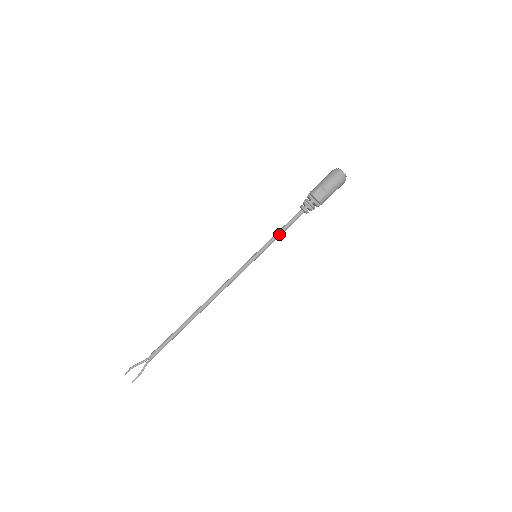
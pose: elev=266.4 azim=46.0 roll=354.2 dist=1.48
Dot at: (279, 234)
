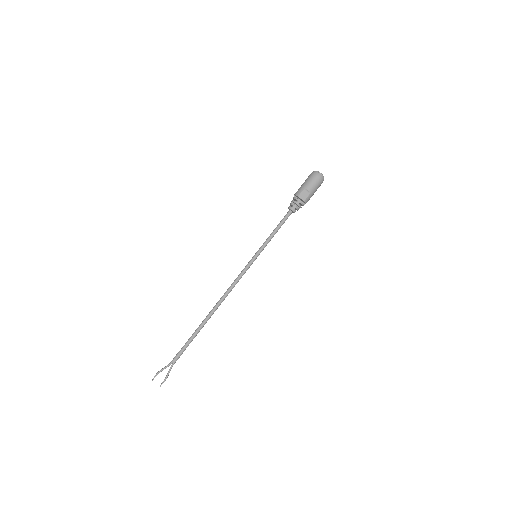
Dot at: (274, 234)
